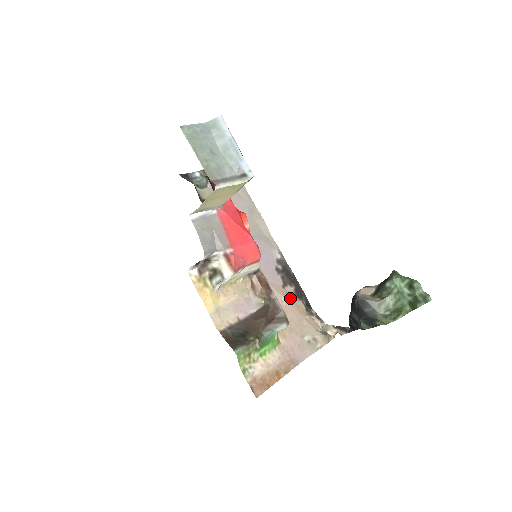
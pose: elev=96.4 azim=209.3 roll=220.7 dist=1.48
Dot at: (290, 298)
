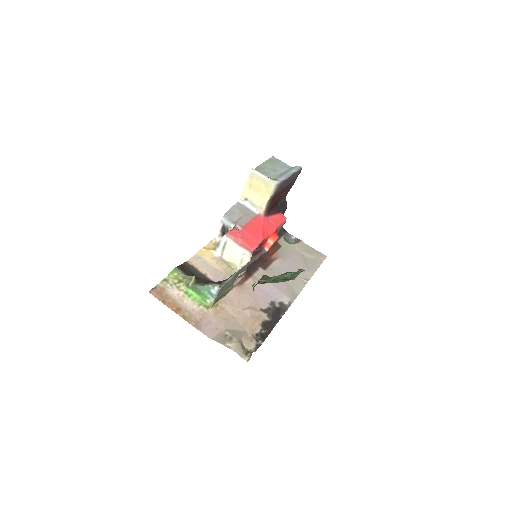
Dot at: (255, 316)
